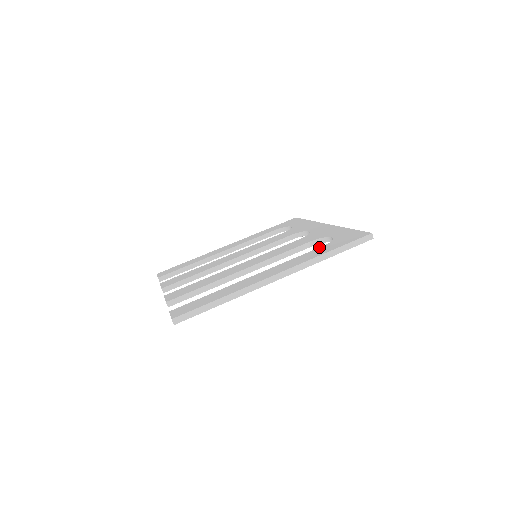
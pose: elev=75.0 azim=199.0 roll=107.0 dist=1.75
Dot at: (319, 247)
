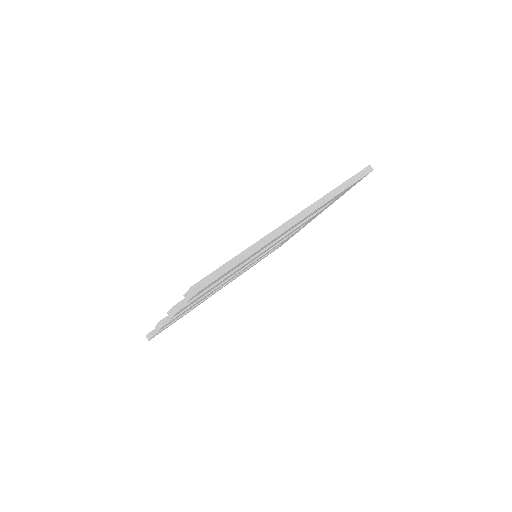
Dot at: occluded
